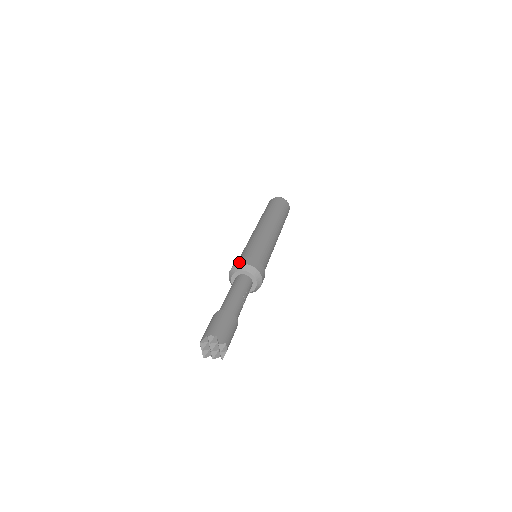
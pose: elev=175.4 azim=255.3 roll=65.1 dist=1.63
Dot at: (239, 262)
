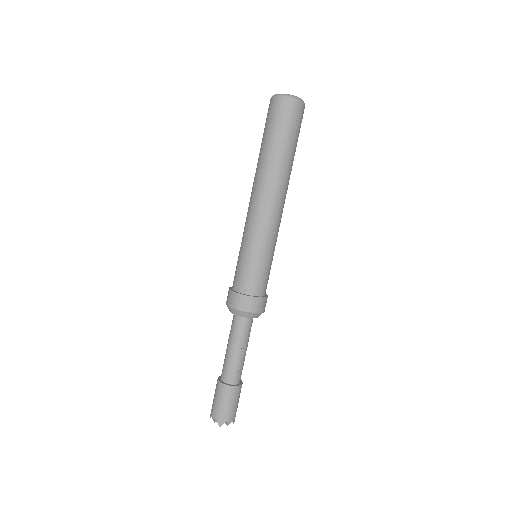
Dot at: (227, 301)
